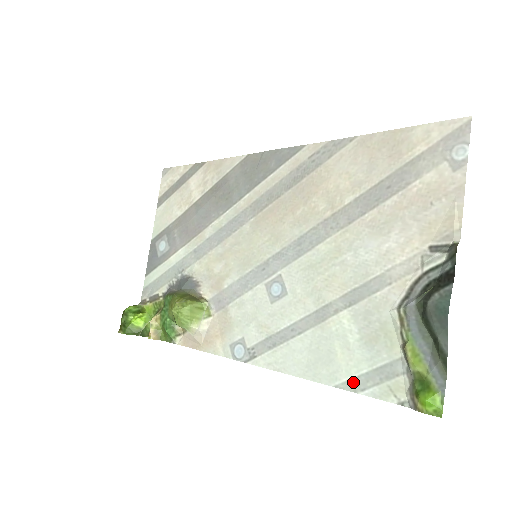
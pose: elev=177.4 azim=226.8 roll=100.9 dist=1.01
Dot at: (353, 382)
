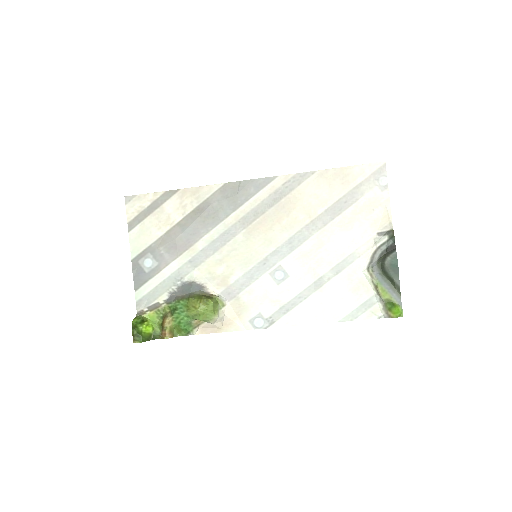
Dot at: (349, 316)
